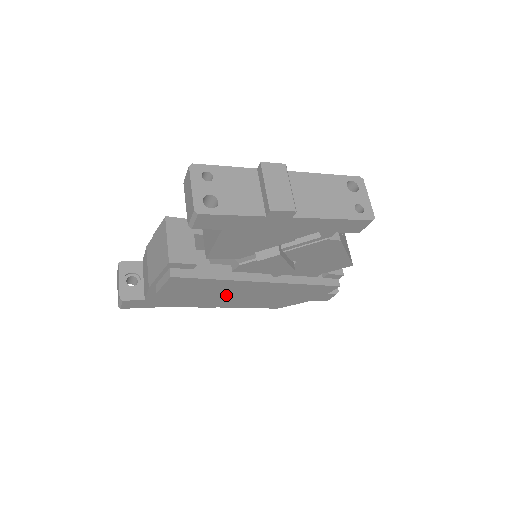
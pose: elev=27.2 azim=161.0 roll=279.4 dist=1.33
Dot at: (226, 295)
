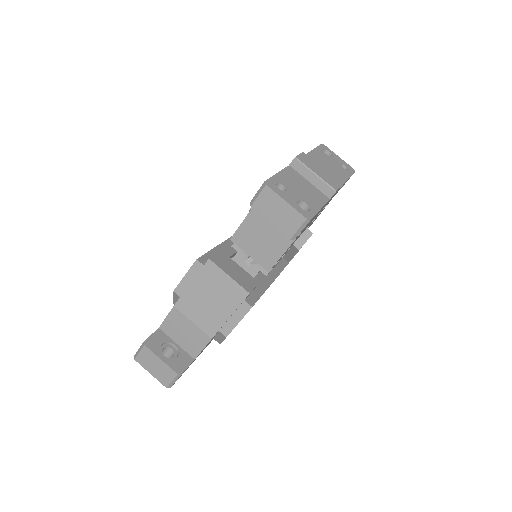
Dot at: occluded
